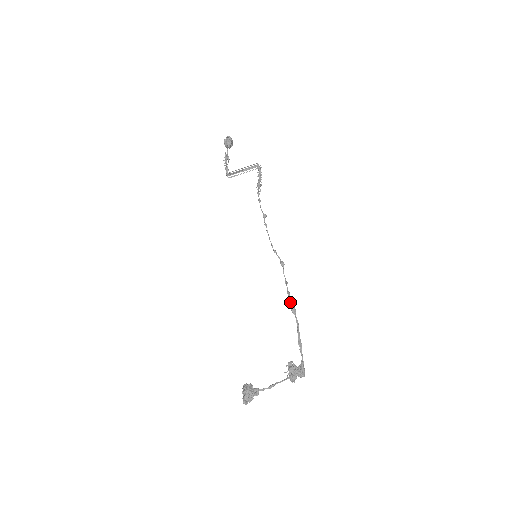
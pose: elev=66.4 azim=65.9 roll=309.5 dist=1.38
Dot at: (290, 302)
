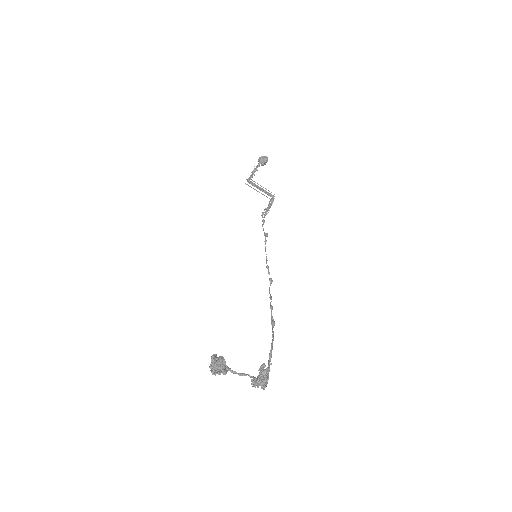
Dot at: occluded
